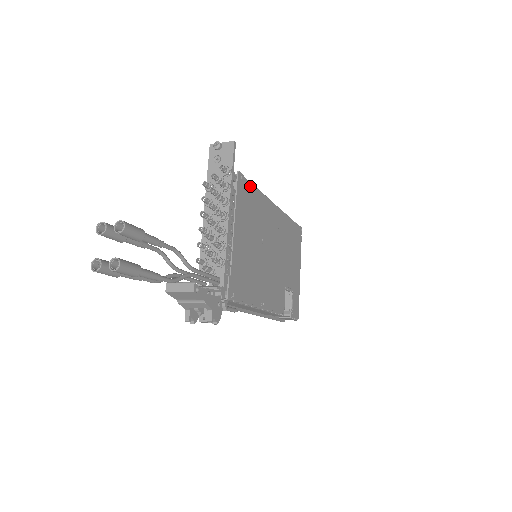
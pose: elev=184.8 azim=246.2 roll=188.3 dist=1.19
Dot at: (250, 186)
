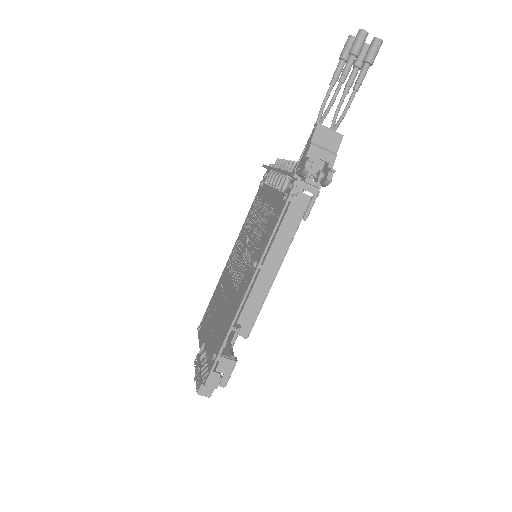
Dot at: occluded
